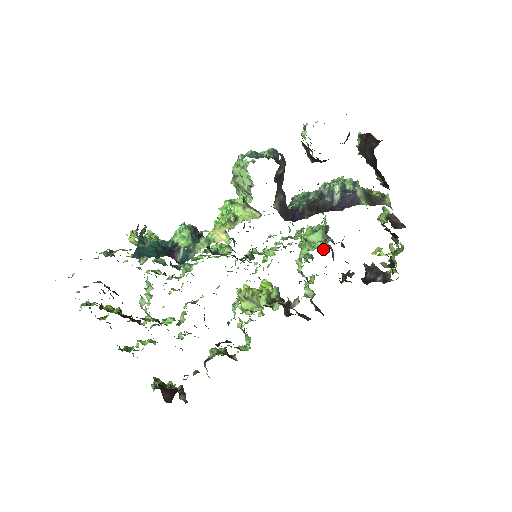
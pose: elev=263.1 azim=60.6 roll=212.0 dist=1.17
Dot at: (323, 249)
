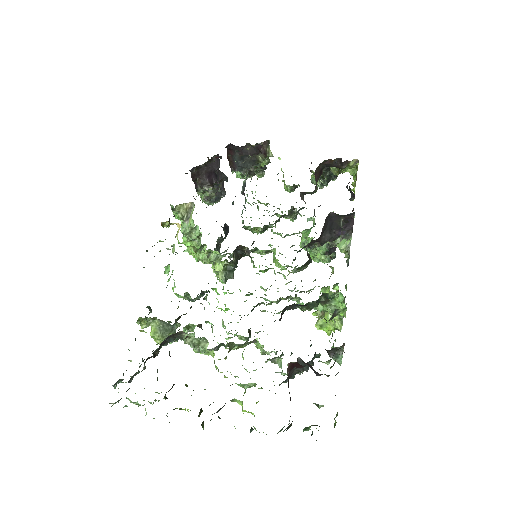
Dot at: occluded
